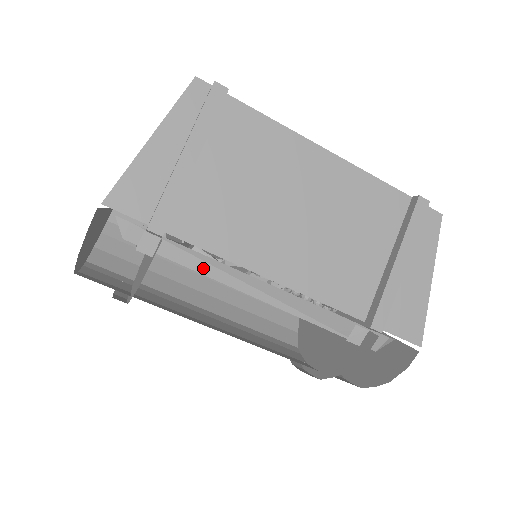
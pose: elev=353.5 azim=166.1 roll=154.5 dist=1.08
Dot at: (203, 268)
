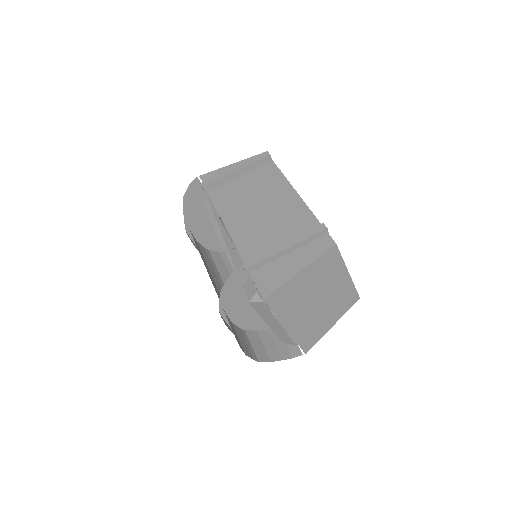
Dot at: (212, 217)
